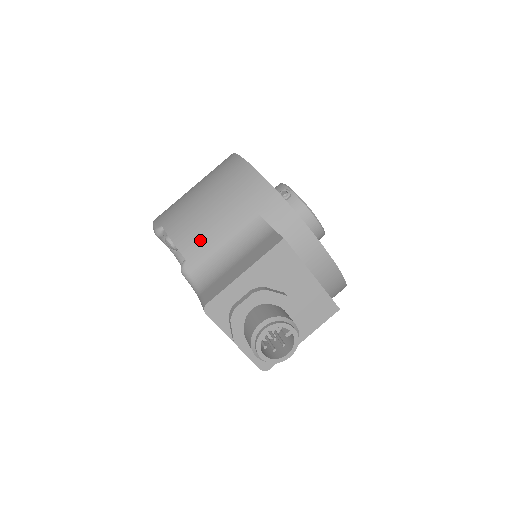
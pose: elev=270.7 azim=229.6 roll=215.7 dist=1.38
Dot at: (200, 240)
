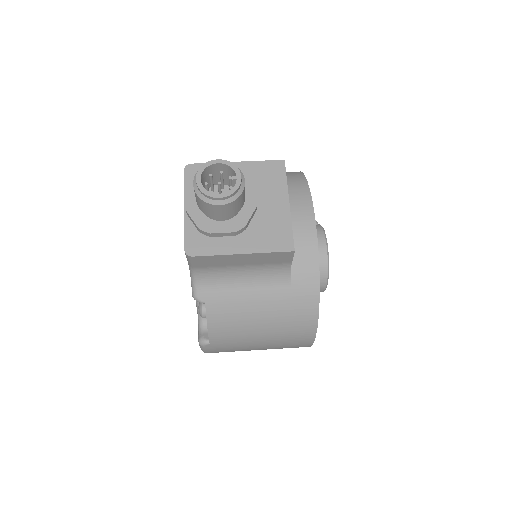
Dot at: occluded
